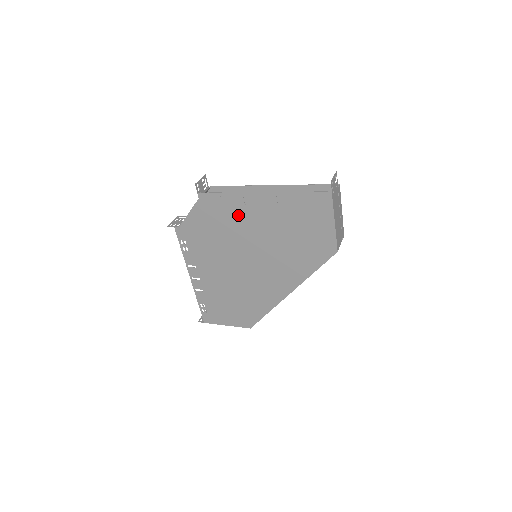
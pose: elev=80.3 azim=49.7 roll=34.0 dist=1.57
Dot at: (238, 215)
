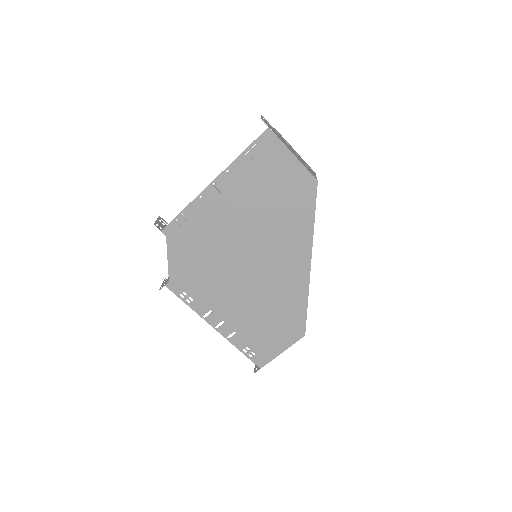
Dot at: (210, 222)
